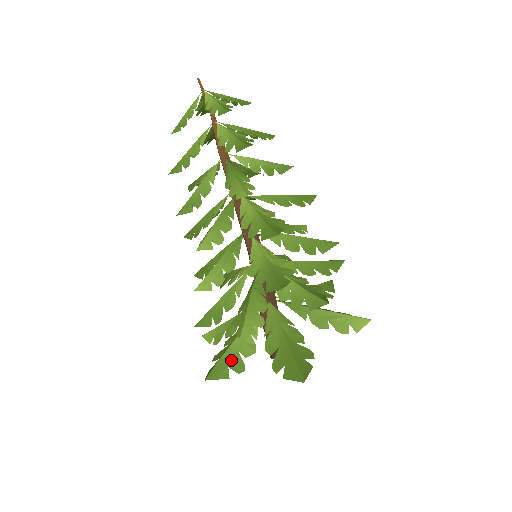
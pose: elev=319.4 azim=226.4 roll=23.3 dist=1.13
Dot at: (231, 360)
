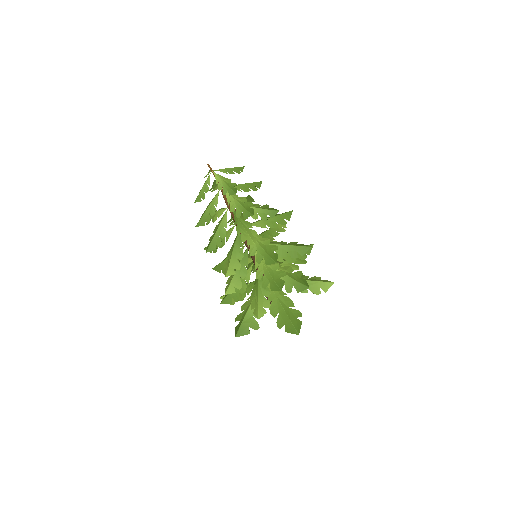
Dot at: (249, 322)
